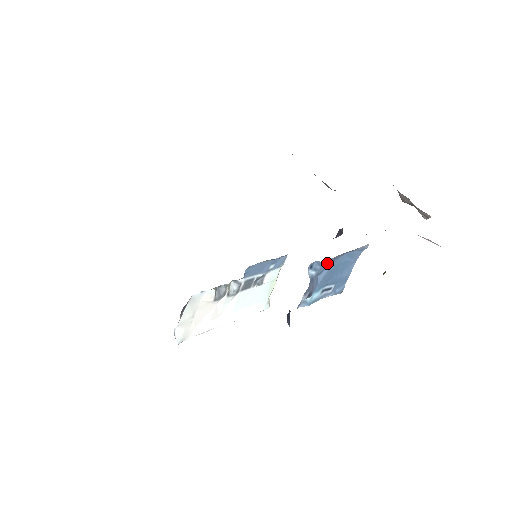
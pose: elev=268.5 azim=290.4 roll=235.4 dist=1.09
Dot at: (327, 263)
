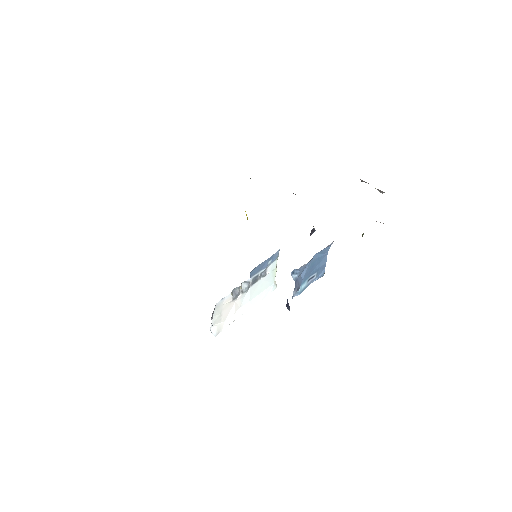
Dot at: (304, 266)
